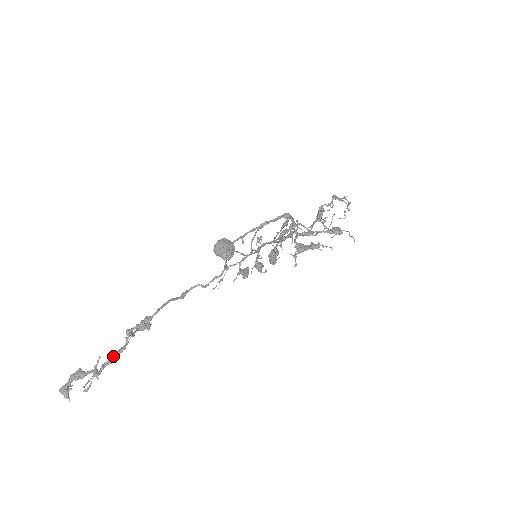
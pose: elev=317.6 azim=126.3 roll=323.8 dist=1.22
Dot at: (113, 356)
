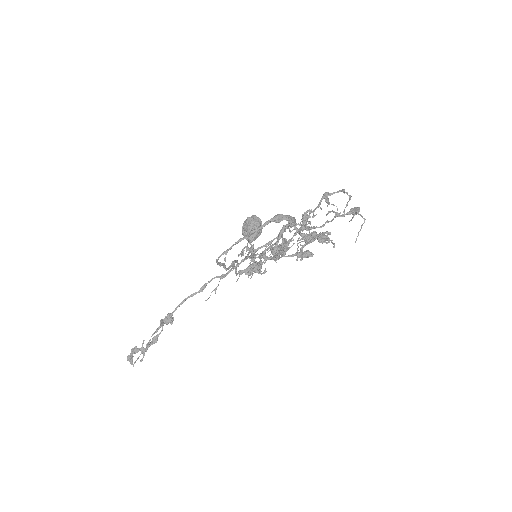
Dot at: (153, 340)
